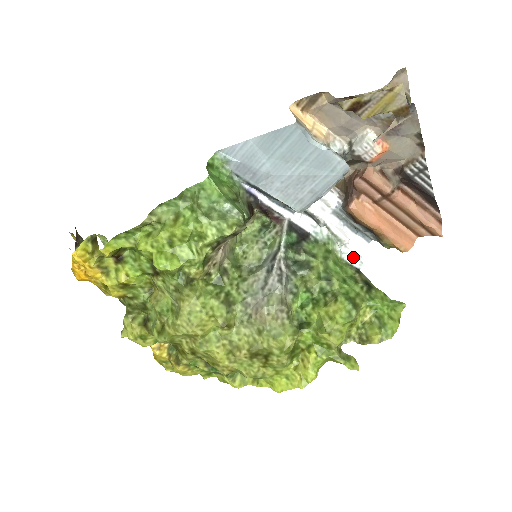
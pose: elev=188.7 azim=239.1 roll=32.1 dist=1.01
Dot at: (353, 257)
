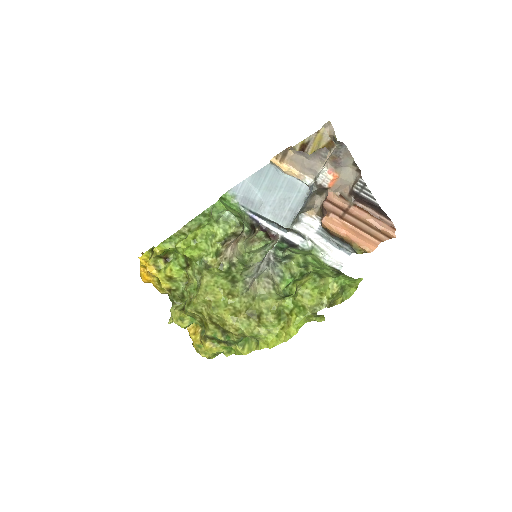
Dot at: (335, 263)
